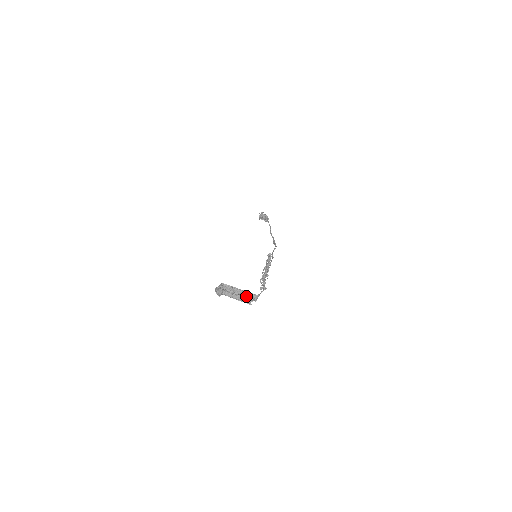
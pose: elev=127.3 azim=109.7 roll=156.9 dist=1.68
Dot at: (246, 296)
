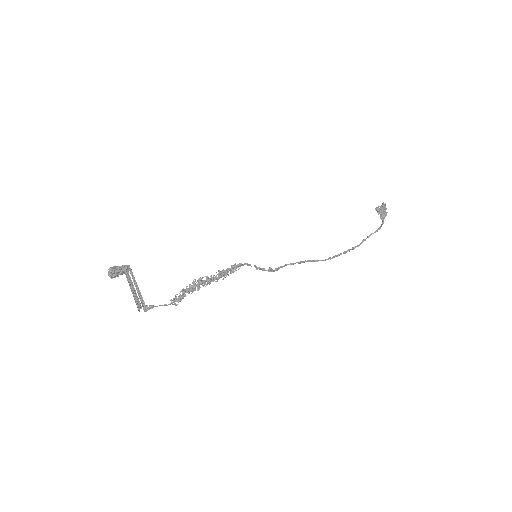
Dot at: (140, 298)
